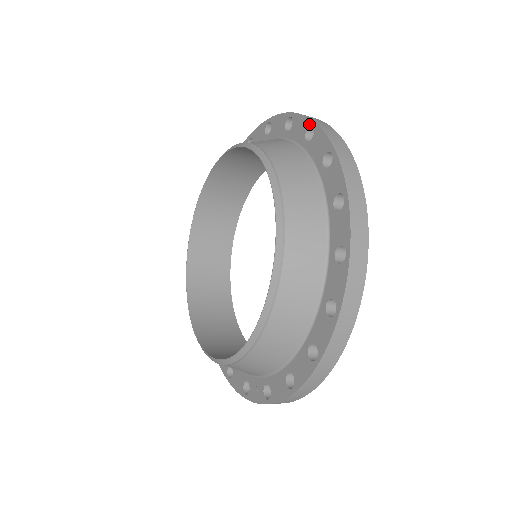
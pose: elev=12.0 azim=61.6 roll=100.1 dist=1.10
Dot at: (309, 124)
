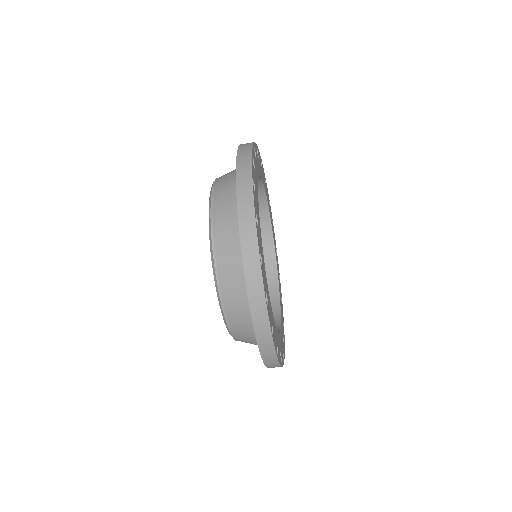
Dot at: occluded
